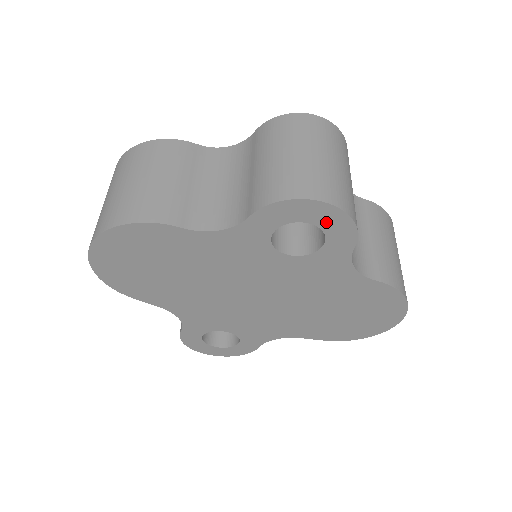
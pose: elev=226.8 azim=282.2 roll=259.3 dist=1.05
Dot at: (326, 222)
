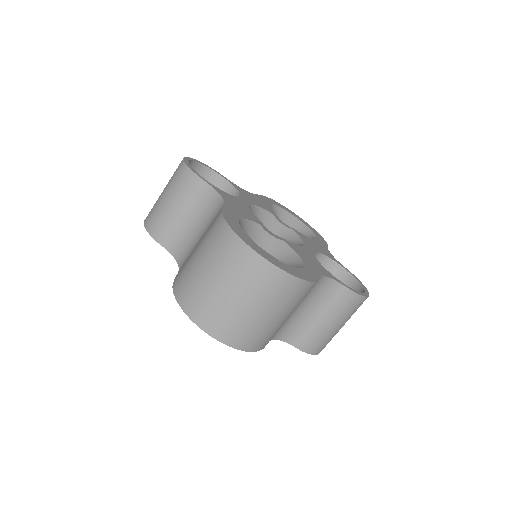
Dot at: occluded
